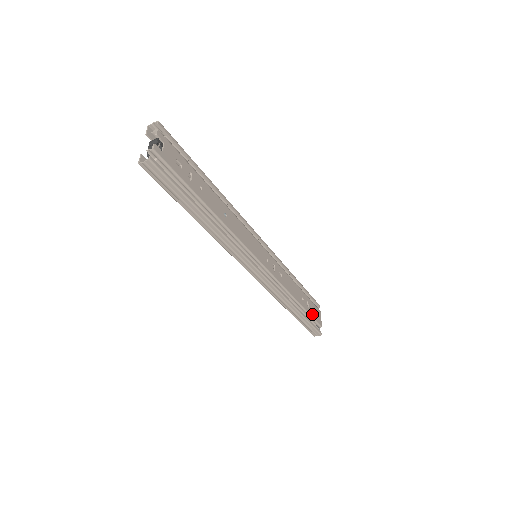
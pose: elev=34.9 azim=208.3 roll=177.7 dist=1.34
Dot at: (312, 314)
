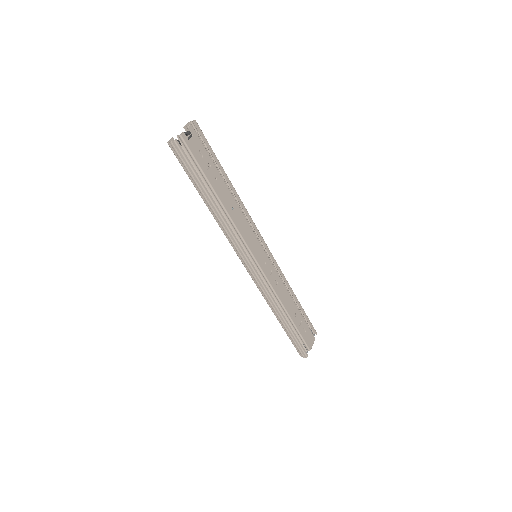
Dot at: (302, 333)
